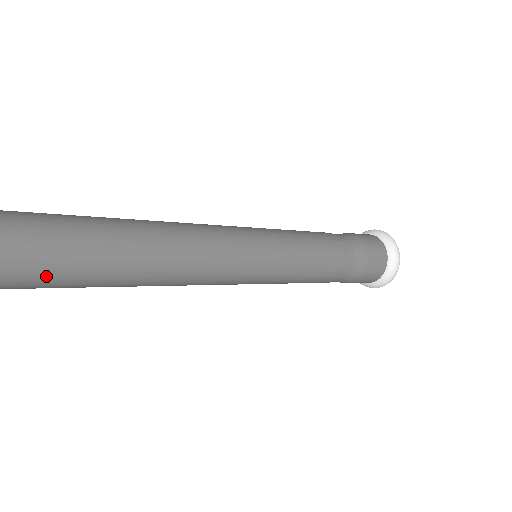
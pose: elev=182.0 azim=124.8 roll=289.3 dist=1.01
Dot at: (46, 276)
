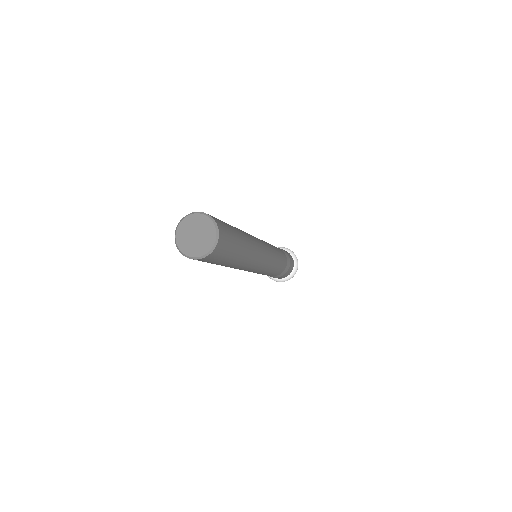
Dot at: (231, 239)
